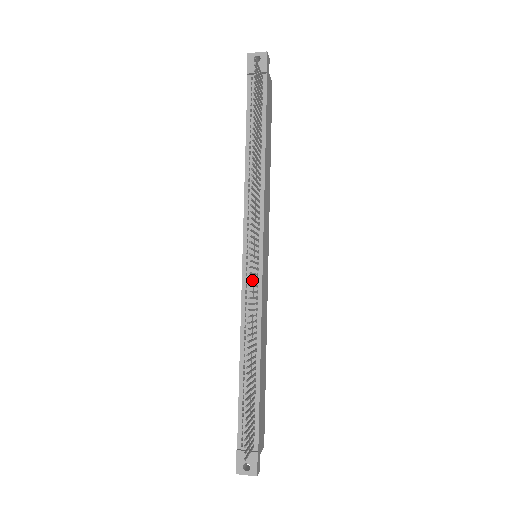
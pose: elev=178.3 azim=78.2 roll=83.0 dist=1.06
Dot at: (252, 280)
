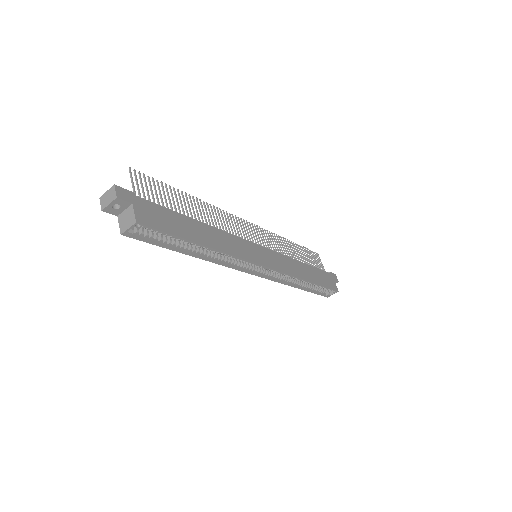
Dot at: (238, 228)
